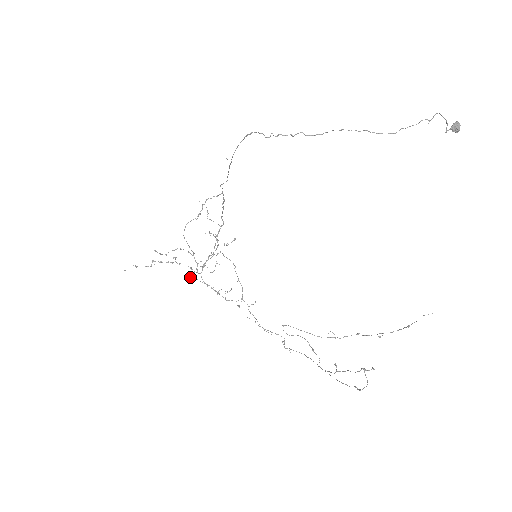
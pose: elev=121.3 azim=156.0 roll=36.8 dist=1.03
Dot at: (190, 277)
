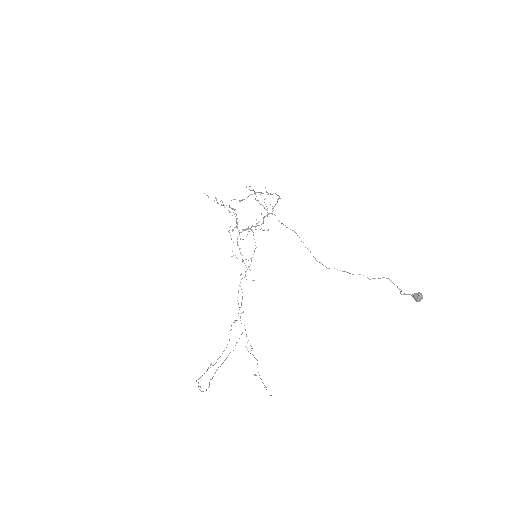
Dot at: occluded
